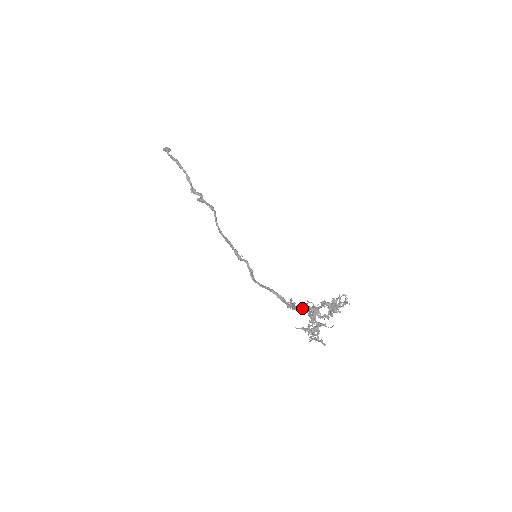
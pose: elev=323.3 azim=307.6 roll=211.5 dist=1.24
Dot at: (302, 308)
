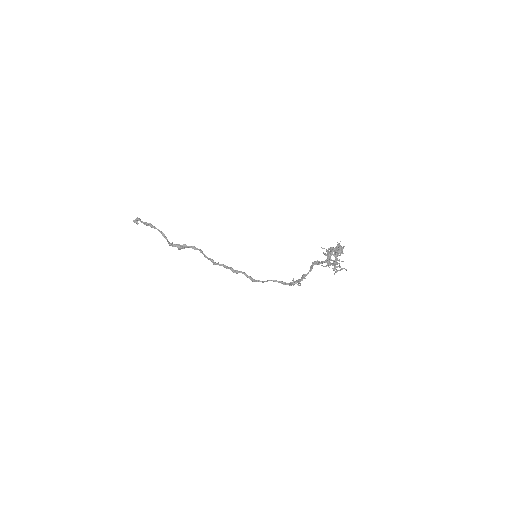
Dot at: (314, 264)
